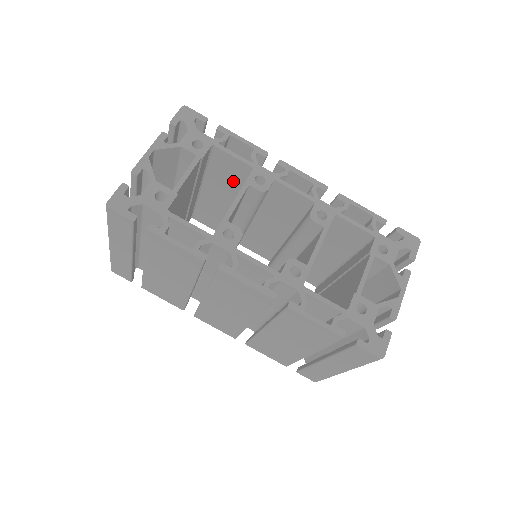
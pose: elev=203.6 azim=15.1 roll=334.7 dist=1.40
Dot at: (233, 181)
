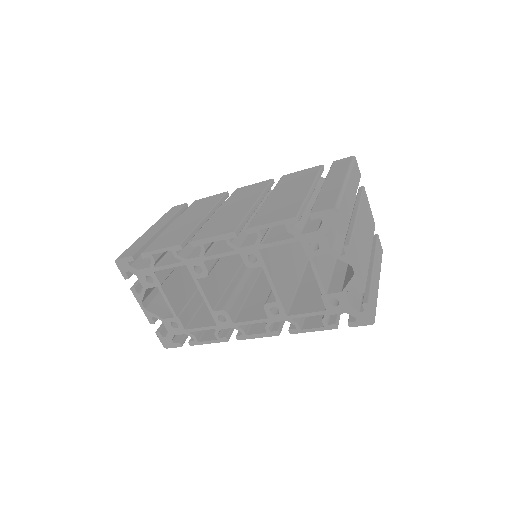
Dot at: occluded
